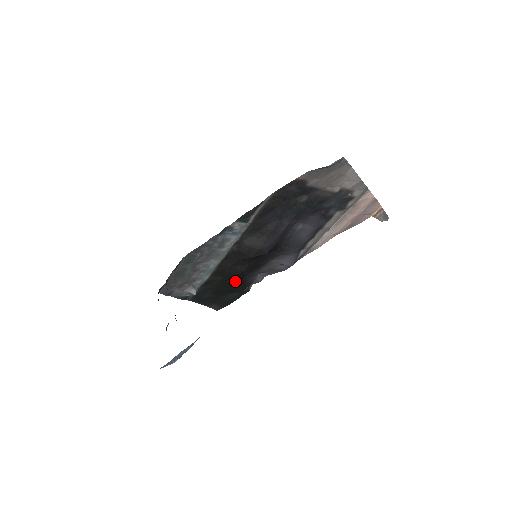
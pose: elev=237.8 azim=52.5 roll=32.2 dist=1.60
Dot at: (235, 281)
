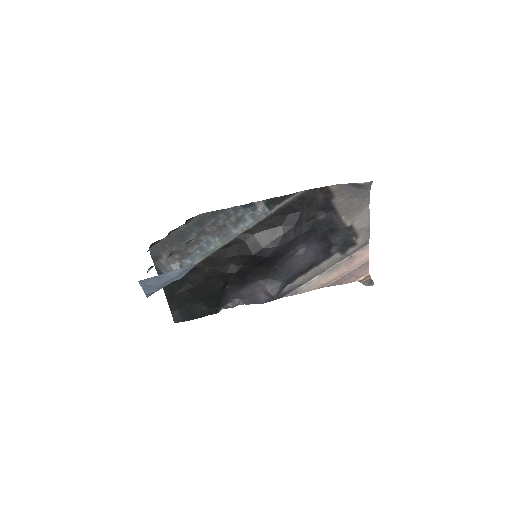
Dot at: (216, 286)
